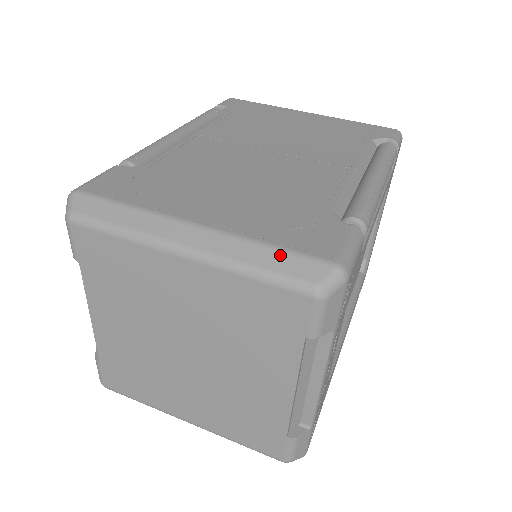
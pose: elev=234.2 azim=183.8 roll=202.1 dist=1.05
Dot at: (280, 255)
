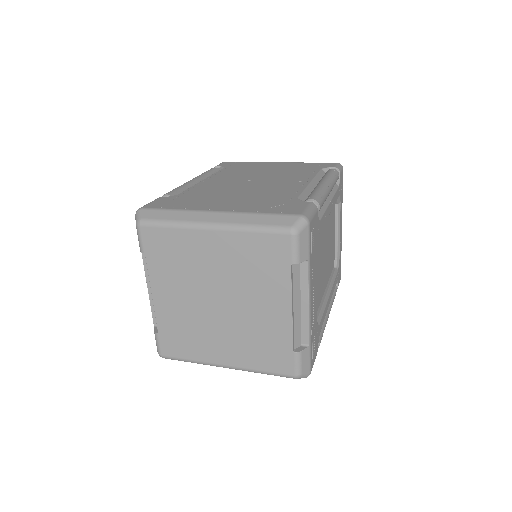
Dot at: (268, 217)
